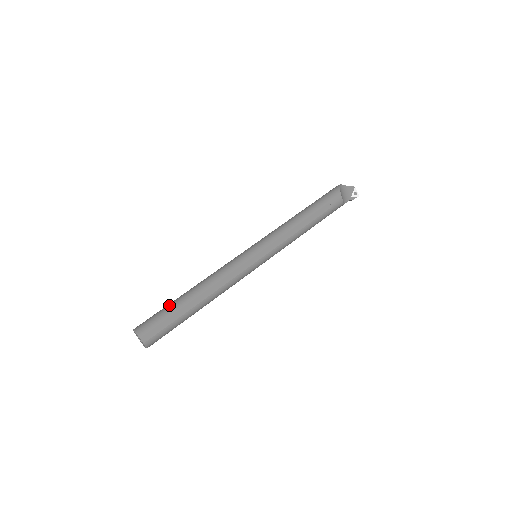
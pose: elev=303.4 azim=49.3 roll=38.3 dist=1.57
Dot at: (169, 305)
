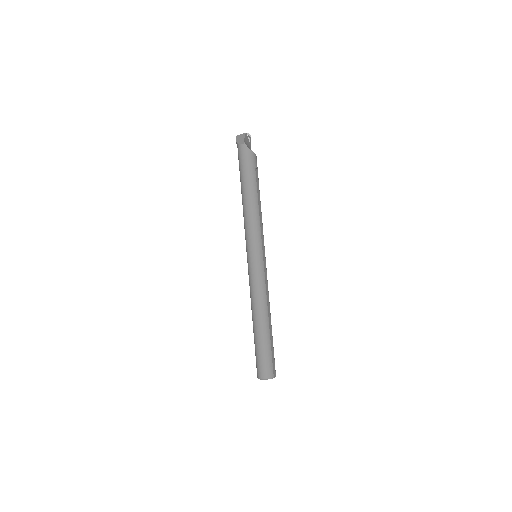
Dot at: (262, 345)
